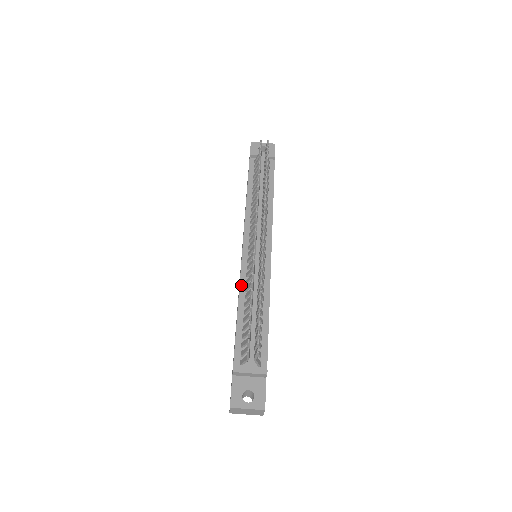
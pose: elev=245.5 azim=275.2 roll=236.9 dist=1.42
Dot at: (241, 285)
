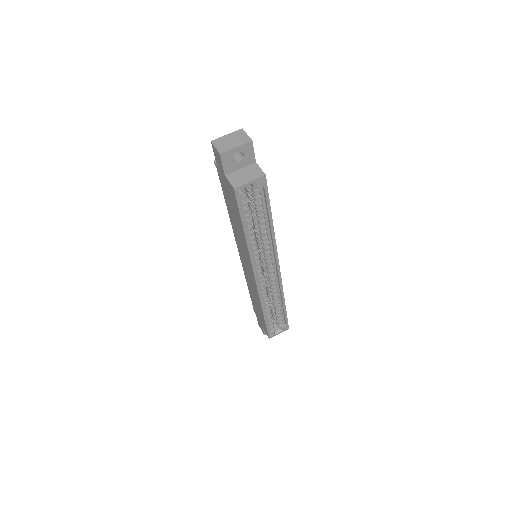
Dot at: occluded
